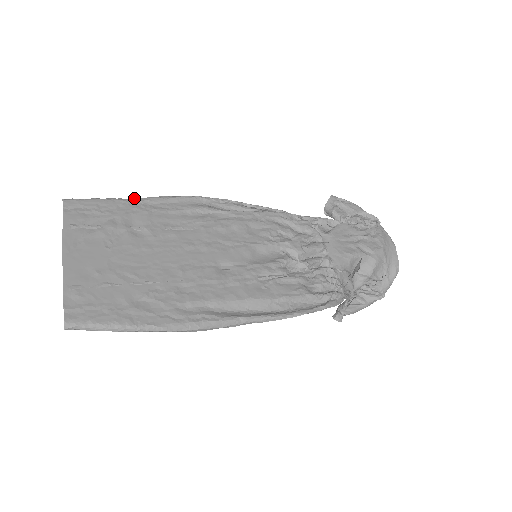
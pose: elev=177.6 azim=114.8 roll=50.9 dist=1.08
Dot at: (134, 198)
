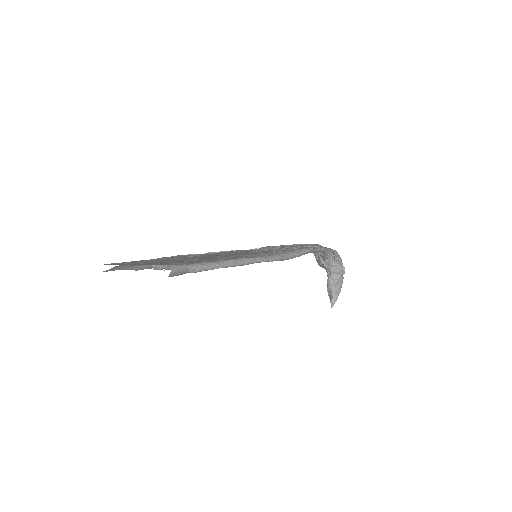
Dot at: occluded
